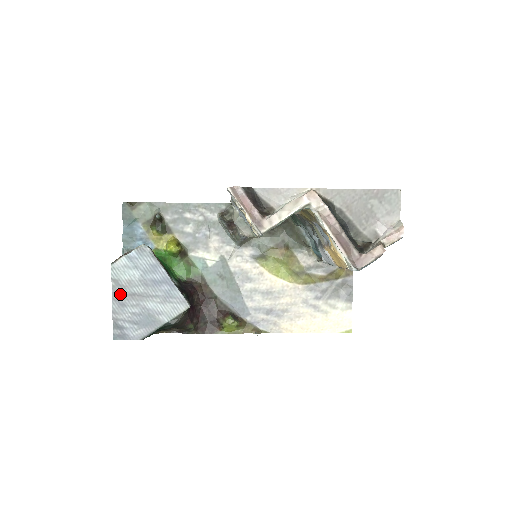
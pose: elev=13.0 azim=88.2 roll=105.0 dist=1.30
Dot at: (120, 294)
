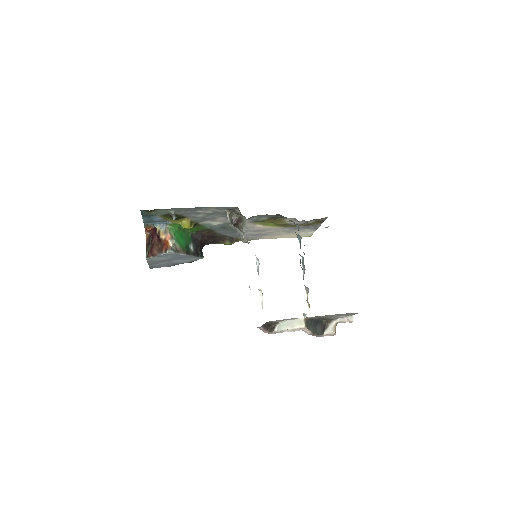
Dot at: (154, 262)
